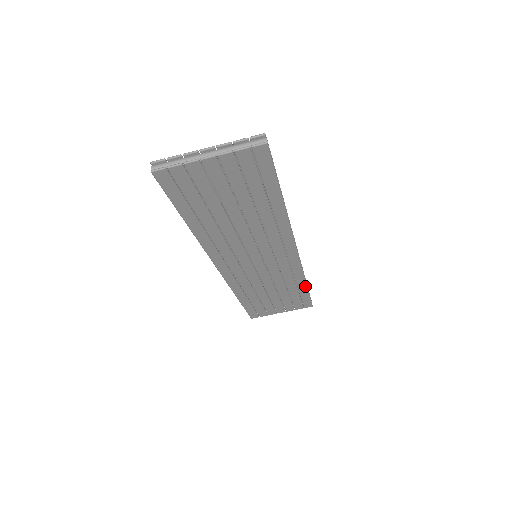
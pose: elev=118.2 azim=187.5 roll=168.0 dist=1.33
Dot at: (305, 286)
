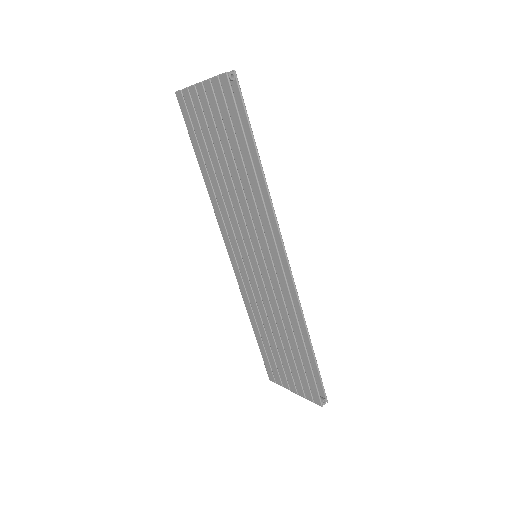
Dot at: (304, 348)
